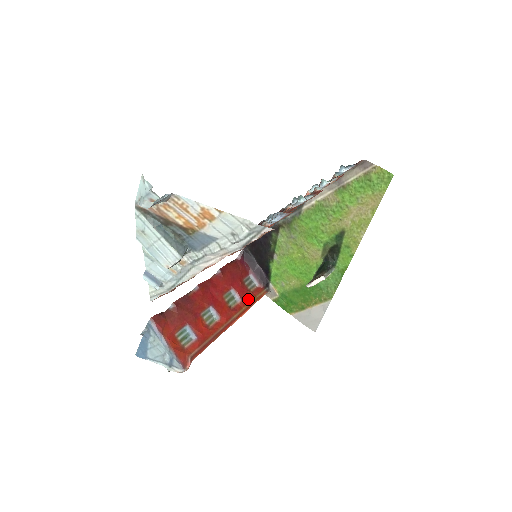
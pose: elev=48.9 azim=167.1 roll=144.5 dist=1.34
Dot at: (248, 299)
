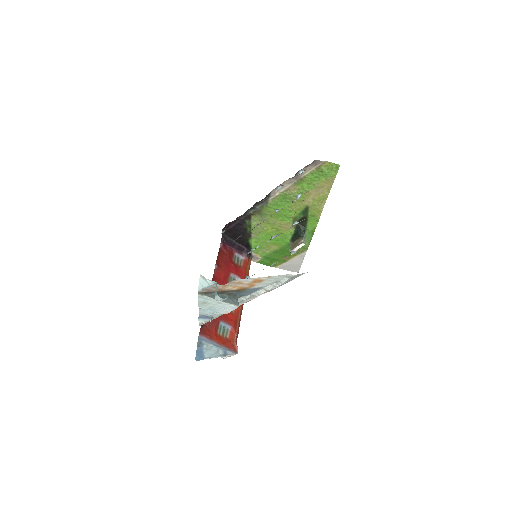
Dot at: (244, 274)
